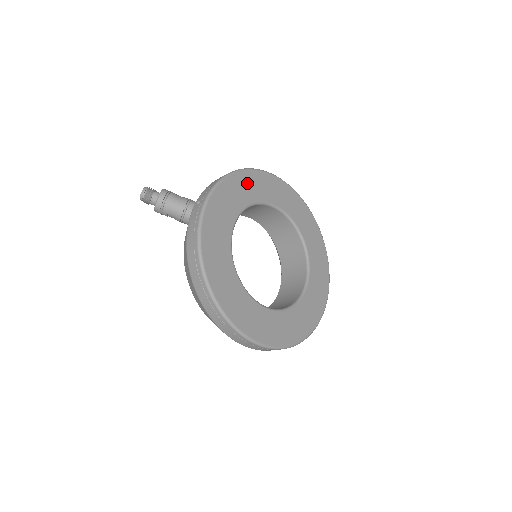
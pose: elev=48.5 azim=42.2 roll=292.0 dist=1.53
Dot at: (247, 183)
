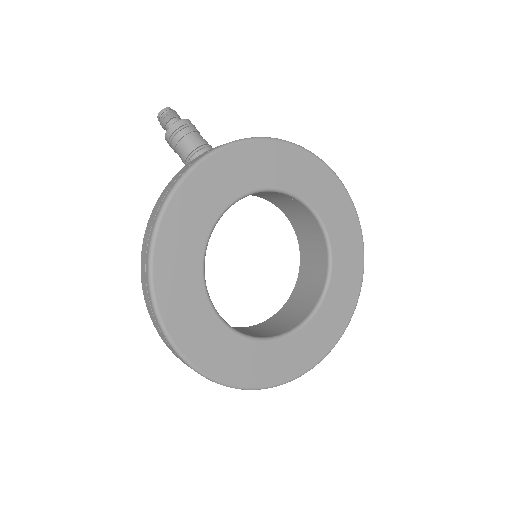
Dot at: (290, 162)
